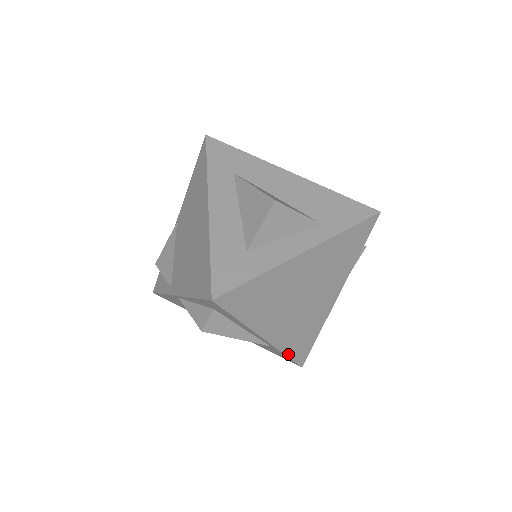
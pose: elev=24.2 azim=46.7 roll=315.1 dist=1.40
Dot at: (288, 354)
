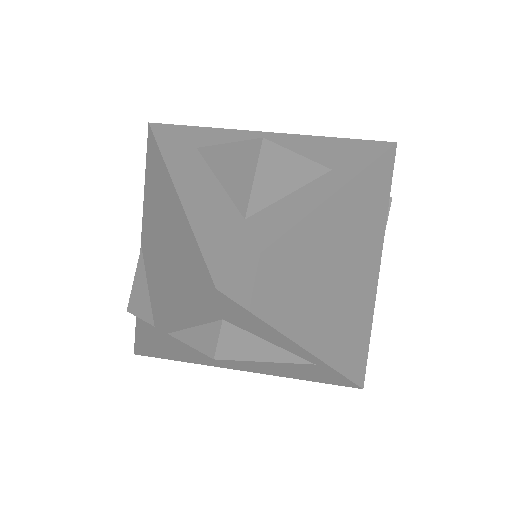
Dot at: (341, 370)
